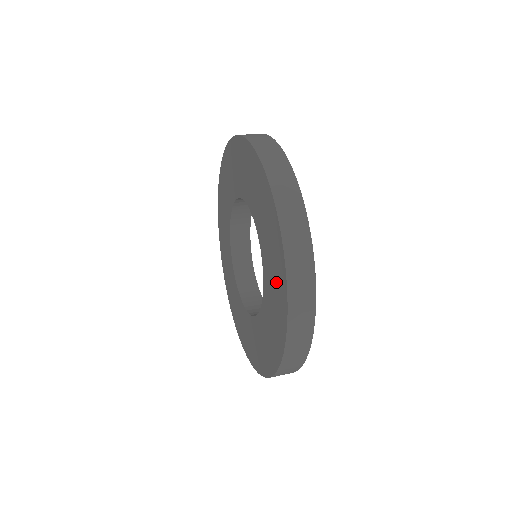
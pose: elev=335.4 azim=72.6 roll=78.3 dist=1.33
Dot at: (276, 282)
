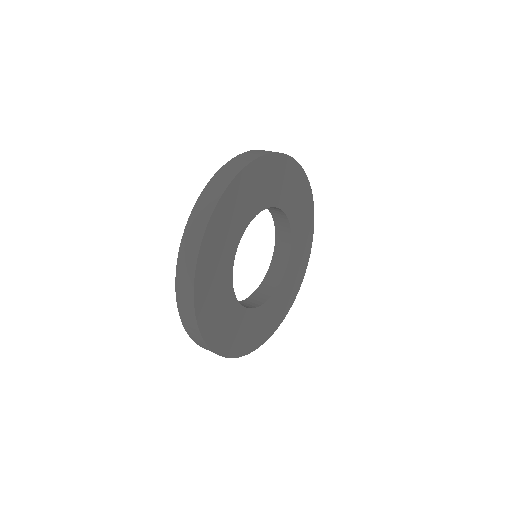
Dot at: occluded
